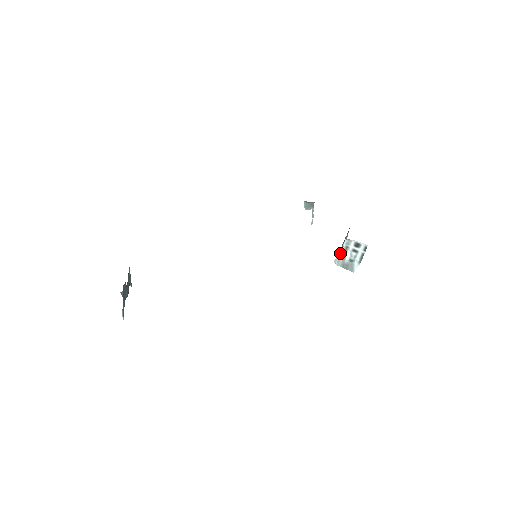
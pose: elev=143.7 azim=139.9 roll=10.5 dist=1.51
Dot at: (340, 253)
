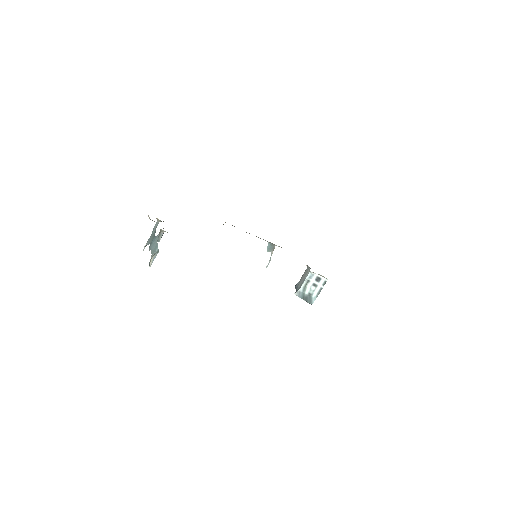
Dot at: (301, 286)
